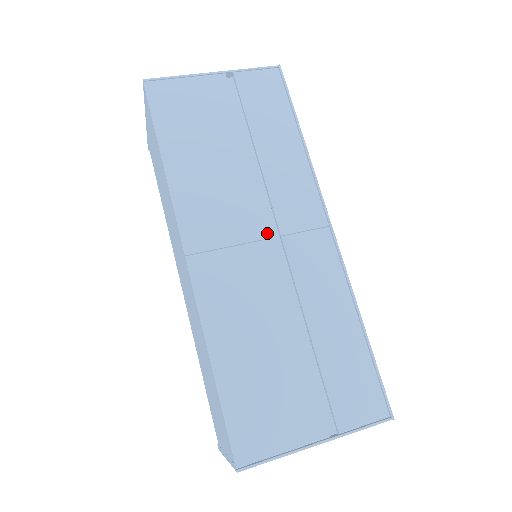
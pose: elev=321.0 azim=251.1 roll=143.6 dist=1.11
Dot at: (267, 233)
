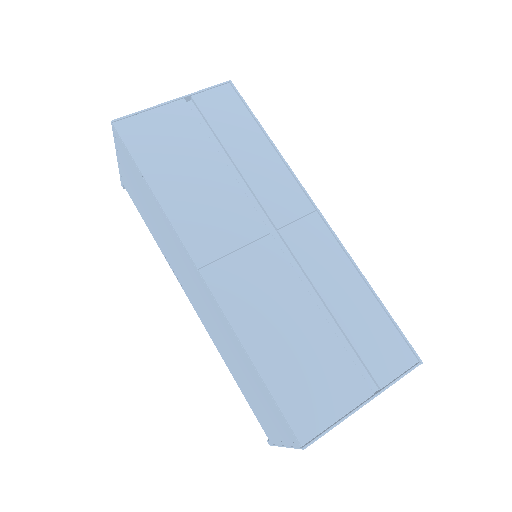
Dot at: (264, 230)
